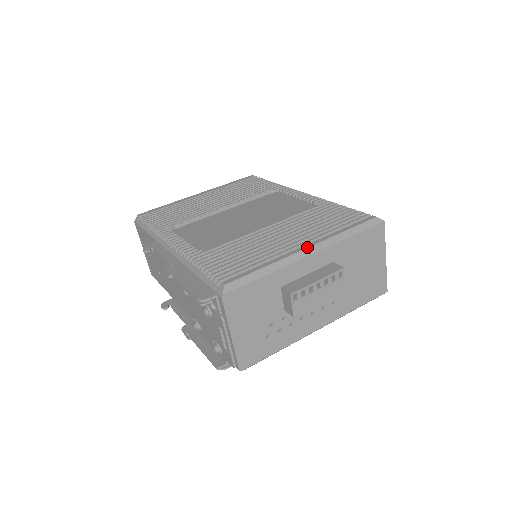
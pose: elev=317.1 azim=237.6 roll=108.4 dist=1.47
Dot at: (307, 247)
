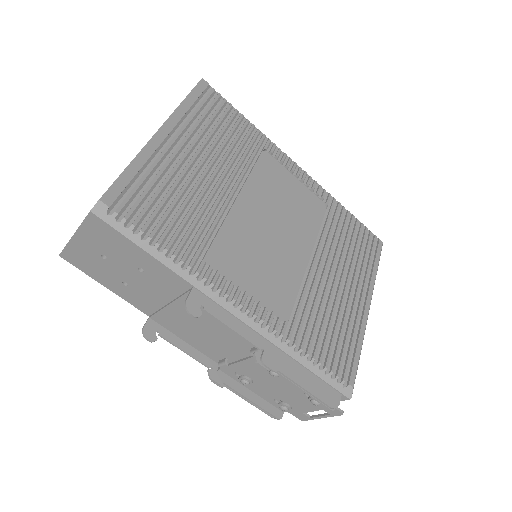
Dot at: (370, 304)
